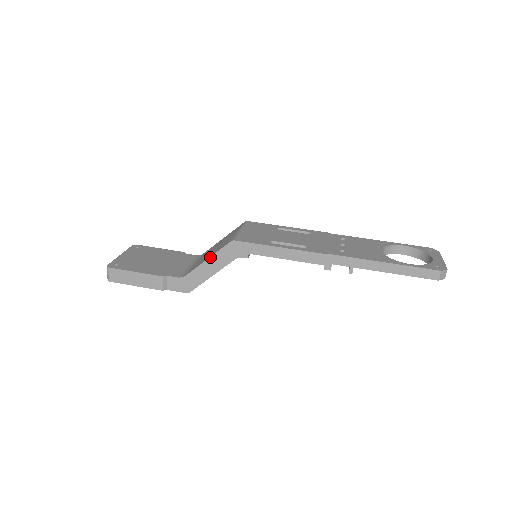
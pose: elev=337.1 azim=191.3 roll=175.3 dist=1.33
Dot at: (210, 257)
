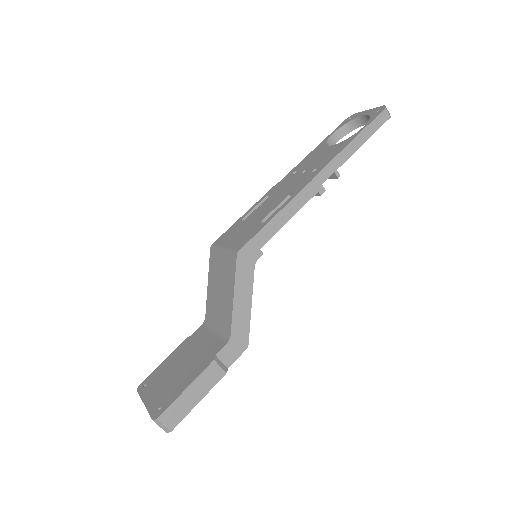
Dot at: (234, 291)
